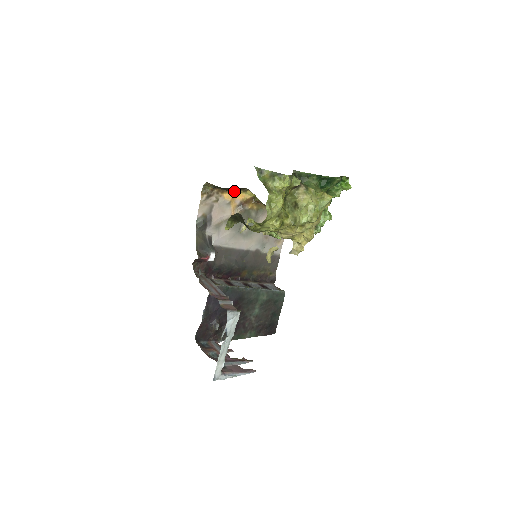
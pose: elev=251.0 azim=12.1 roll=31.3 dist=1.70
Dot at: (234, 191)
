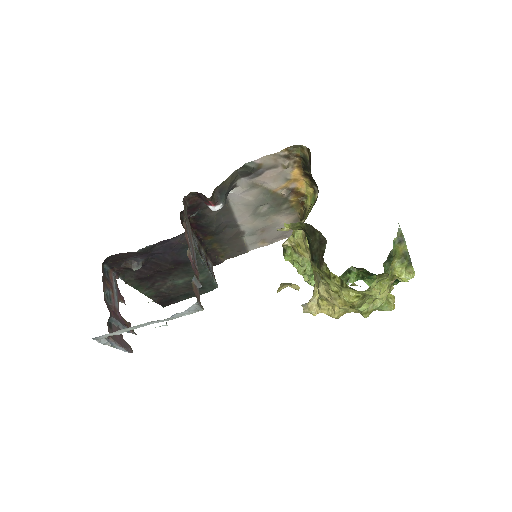
Dot at: (305, 176)
